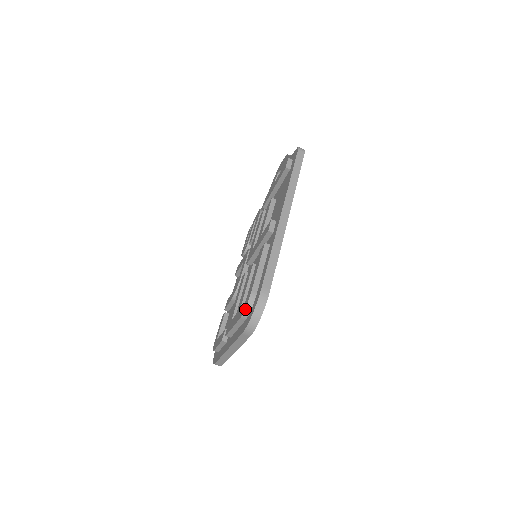
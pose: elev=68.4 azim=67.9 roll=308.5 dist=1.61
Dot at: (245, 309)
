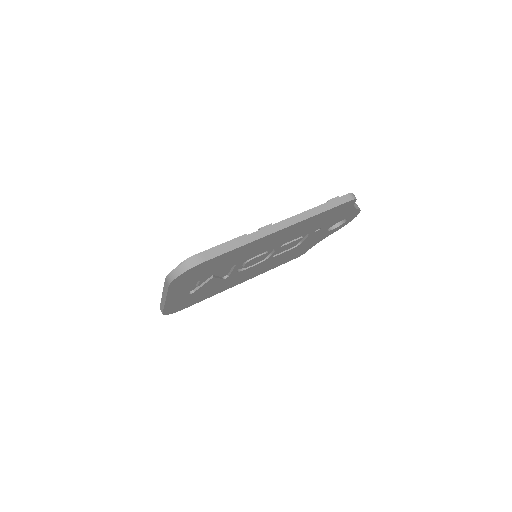
Dot at: (181, 262)
